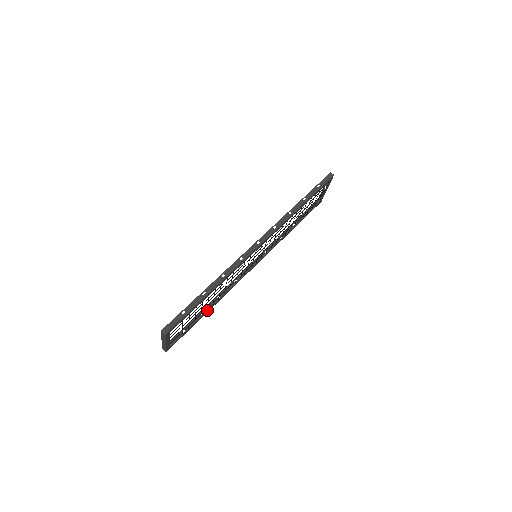
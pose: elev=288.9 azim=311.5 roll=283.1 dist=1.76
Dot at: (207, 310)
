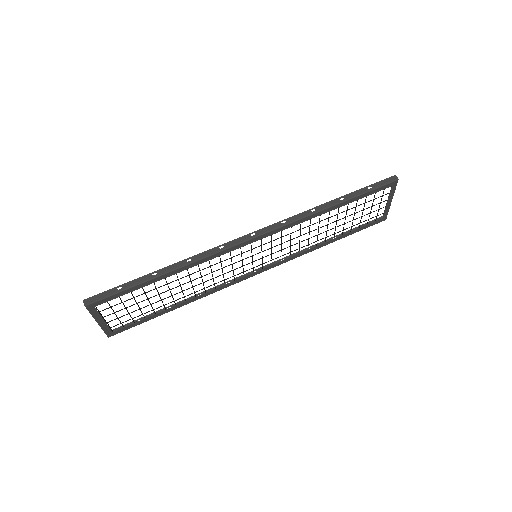
Dot at: (175, 305)
